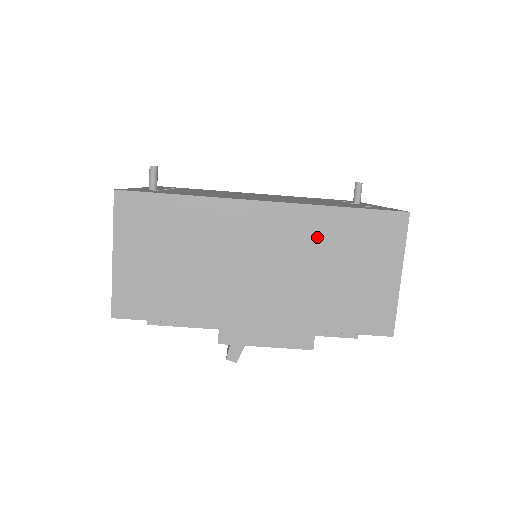
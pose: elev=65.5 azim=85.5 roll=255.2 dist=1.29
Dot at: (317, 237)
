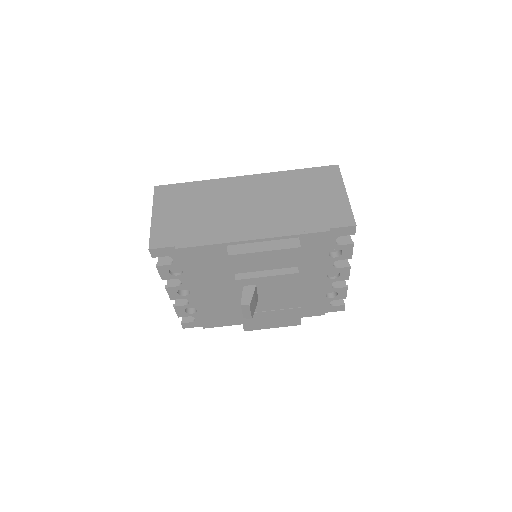
Dot at: (284, 185)
